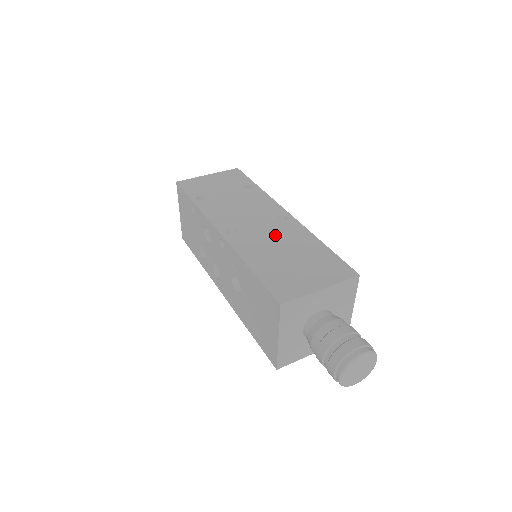
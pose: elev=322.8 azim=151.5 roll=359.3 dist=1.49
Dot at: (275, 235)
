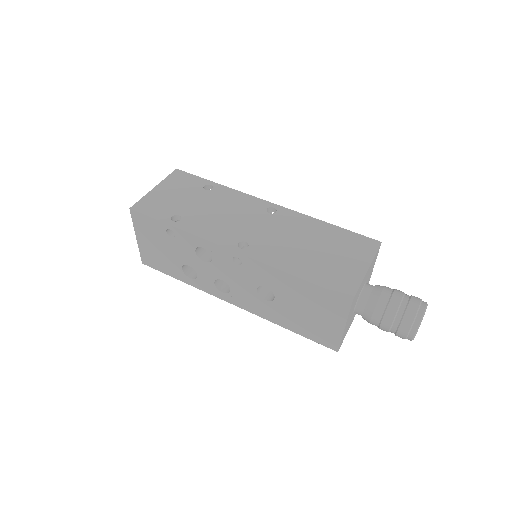
Dot at: (284, 232)
